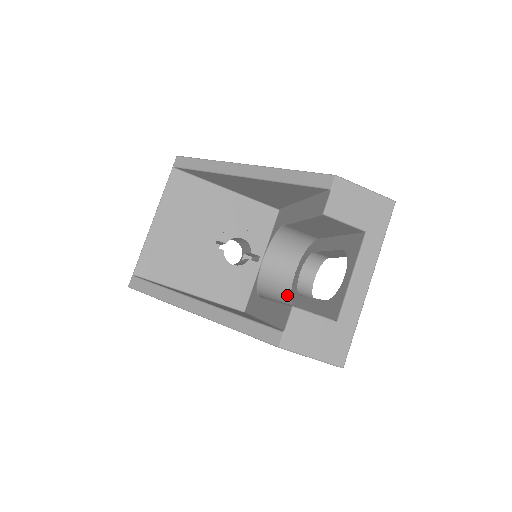
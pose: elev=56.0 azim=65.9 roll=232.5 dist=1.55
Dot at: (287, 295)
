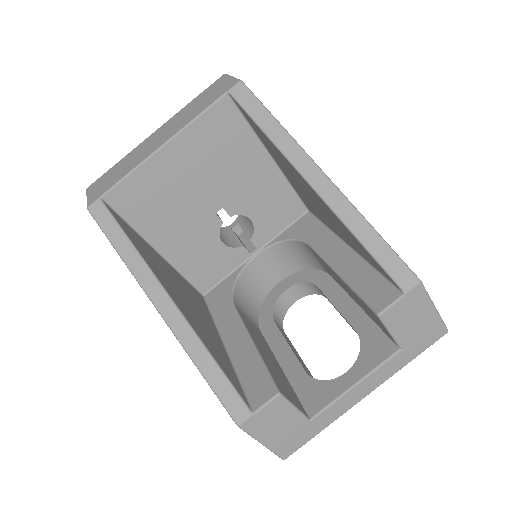
Dot at: (258, 304)
